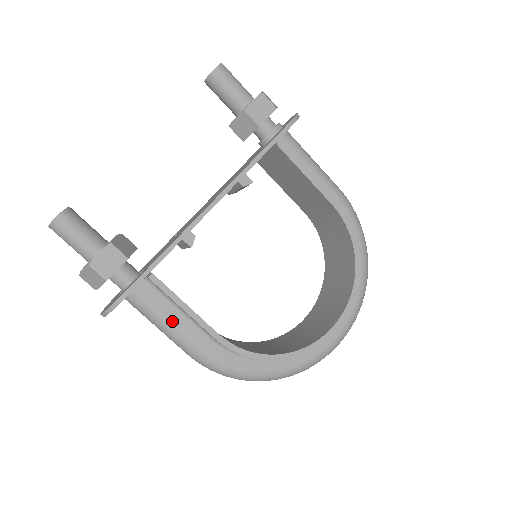
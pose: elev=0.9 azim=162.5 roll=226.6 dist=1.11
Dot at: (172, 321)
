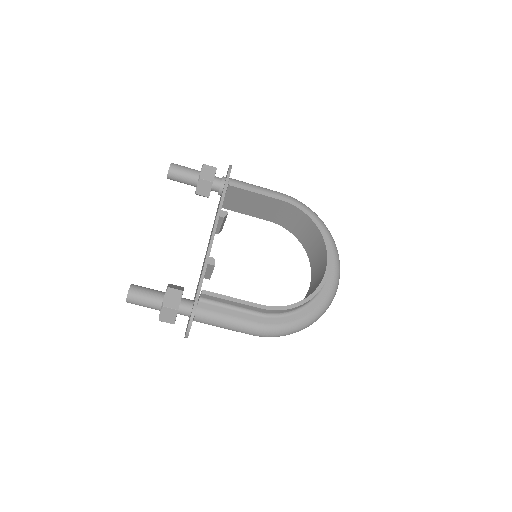
Dot at: (230, 316)
